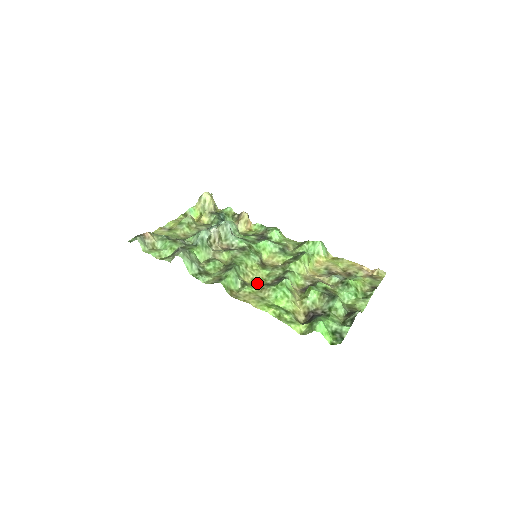
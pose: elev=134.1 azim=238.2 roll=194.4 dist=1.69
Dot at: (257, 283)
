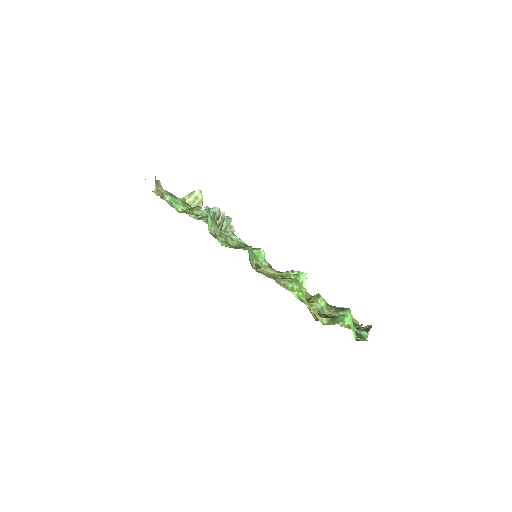
Dot at: occluded
